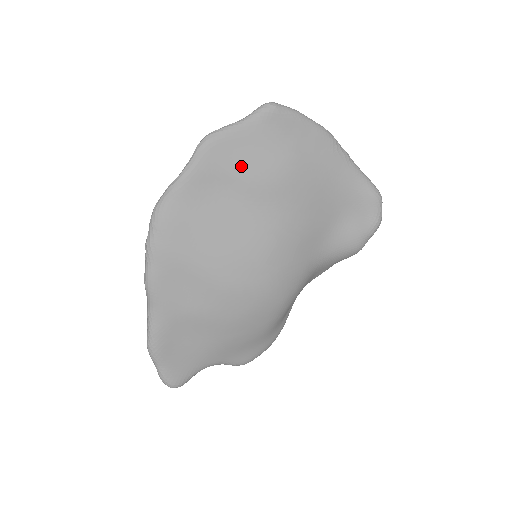
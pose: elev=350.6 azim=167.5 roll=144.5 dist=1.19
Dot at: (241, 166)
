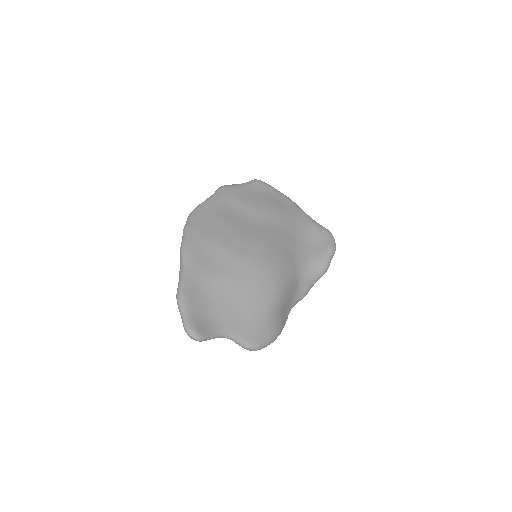
Dot at: (243, 199)
